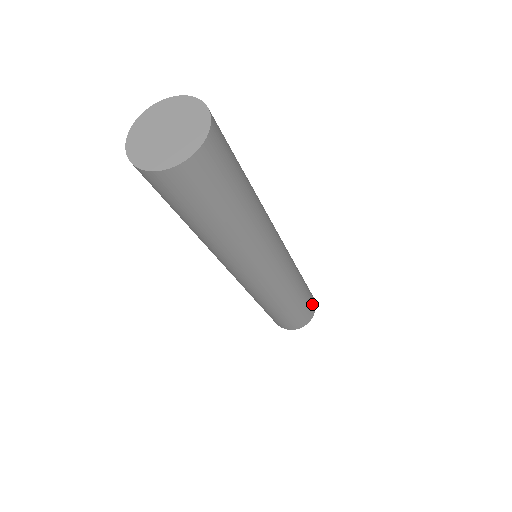
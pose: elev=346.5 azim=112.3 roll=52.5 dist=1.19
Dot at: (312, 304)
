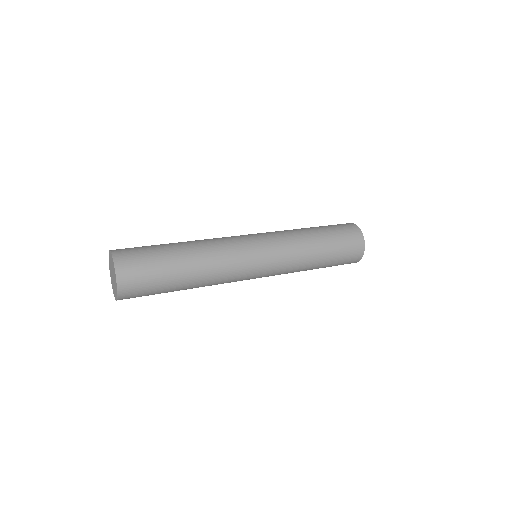
Dot at: (352, 238)
